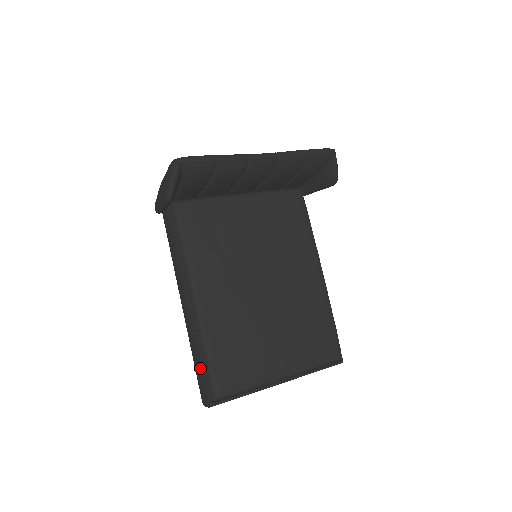
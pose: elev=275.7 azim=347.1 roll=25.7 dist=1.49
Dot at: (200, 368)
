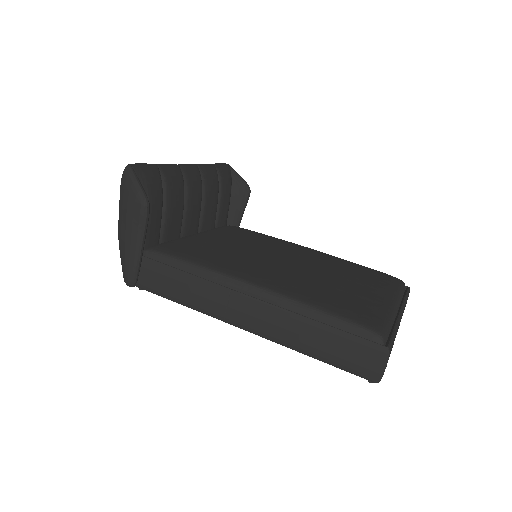
Dot at: (332, 337)
